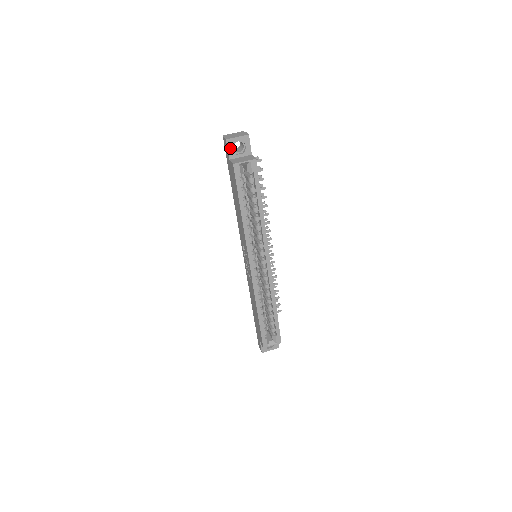
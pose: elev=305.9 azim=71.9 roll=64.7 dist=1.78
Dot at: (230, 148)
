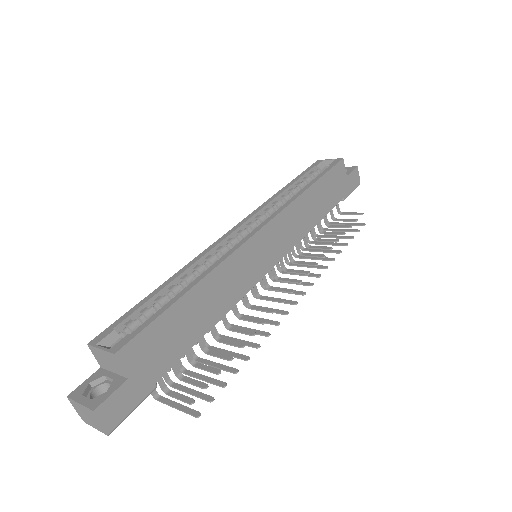
Dot at: occluded
